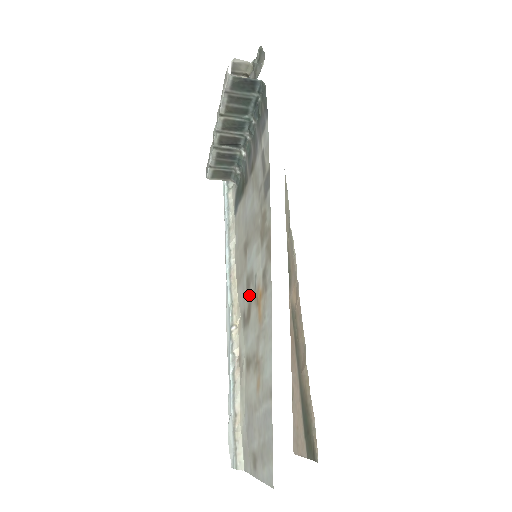
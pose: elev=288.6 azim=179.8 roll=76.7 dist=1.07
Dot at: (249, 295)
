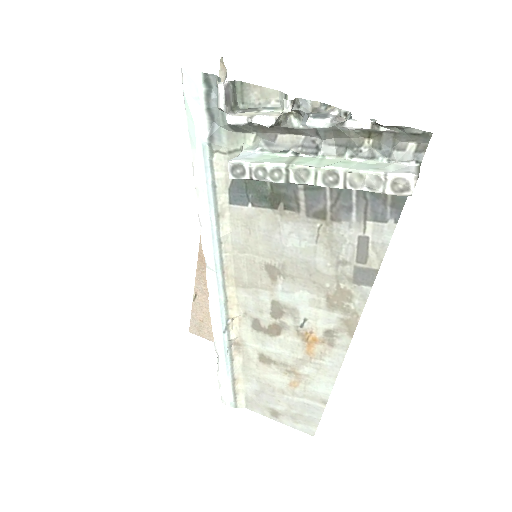
Dot at: (280, 320)
